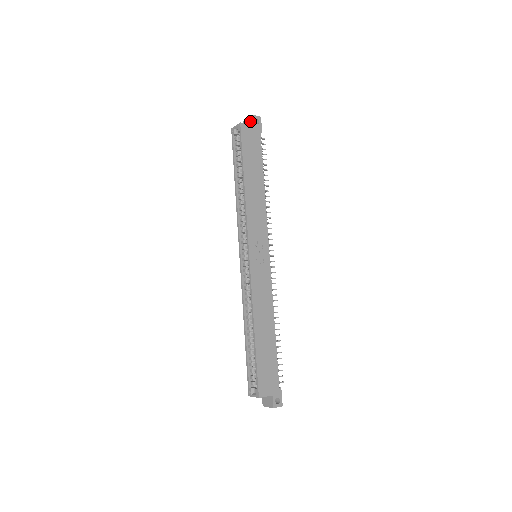
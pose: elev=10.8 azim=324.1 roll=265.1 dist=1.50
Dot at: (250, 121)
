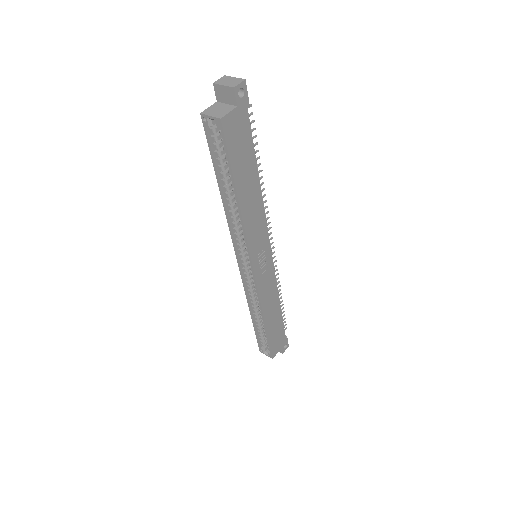
Dot at: (230, 95)
